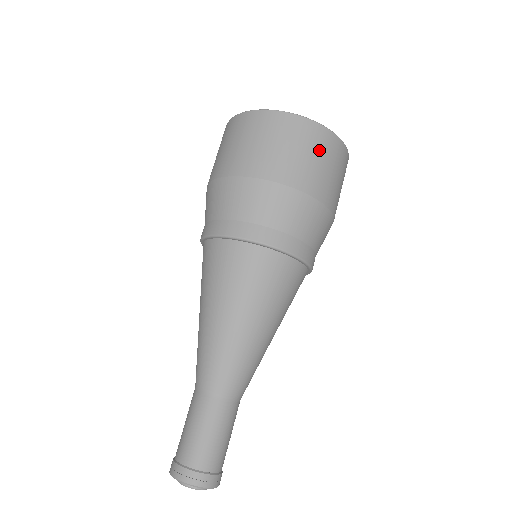
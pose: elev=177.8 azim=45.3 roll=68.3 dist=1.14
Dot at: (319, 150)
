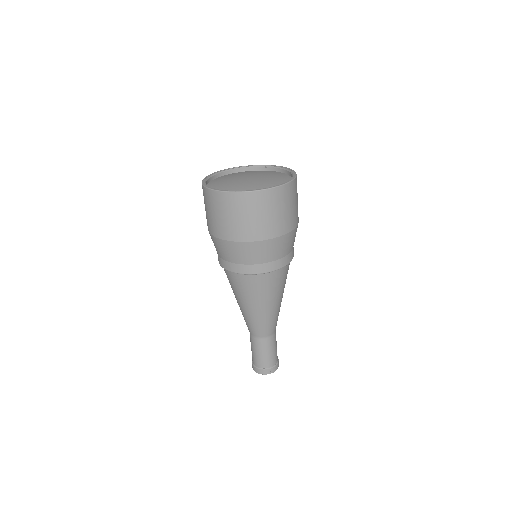
Dot at: (287, 201)
